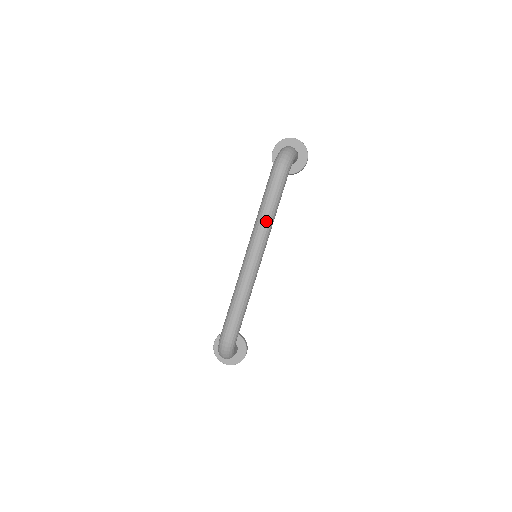
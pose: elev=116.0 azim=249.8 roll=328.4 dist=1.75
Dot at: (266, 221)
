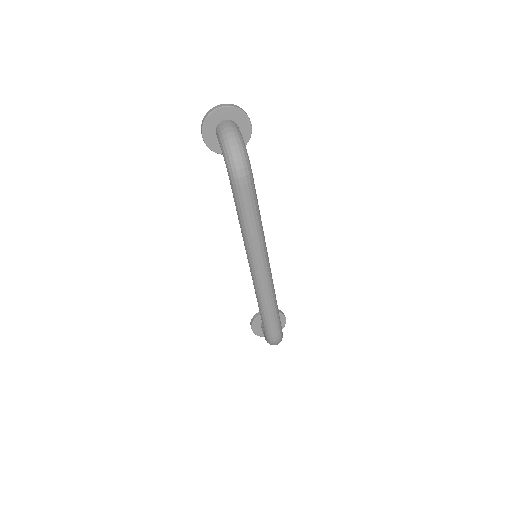
Dot at: (257, 234)
